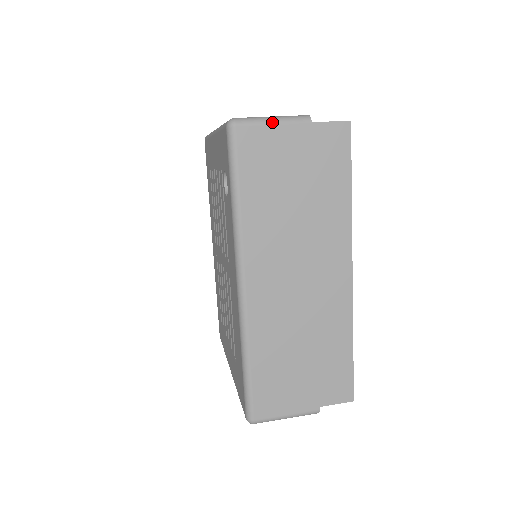
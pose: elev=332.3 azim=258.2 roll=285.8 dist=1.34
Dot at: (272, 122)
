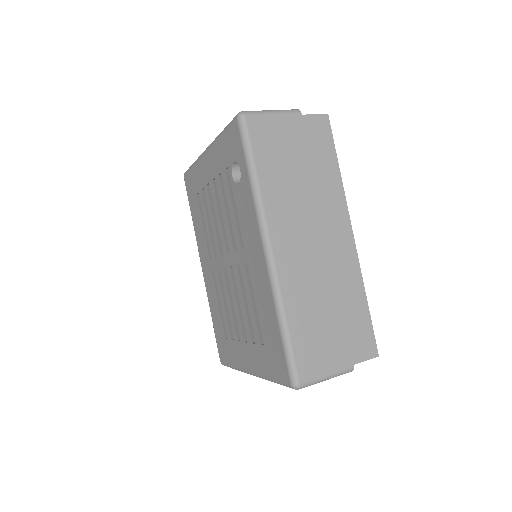
Dot at: (272, 113)
